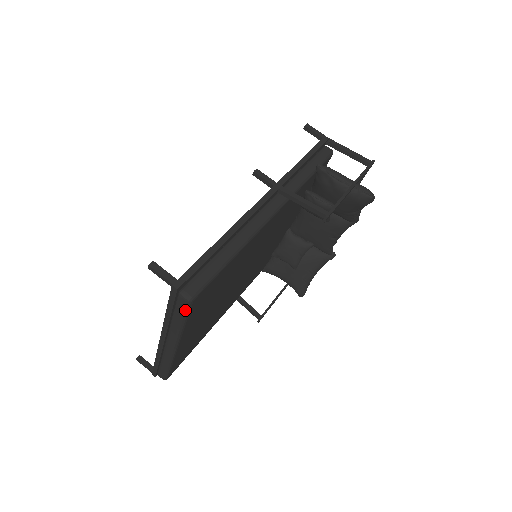
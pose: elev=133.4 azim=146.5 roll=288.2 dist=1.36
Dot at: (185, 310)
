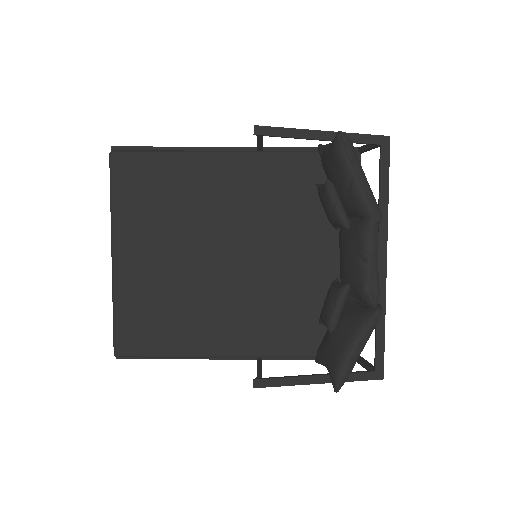
Dot at: (110, 170)
